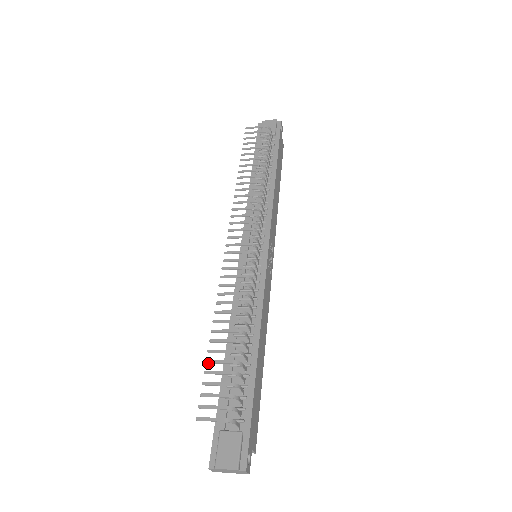
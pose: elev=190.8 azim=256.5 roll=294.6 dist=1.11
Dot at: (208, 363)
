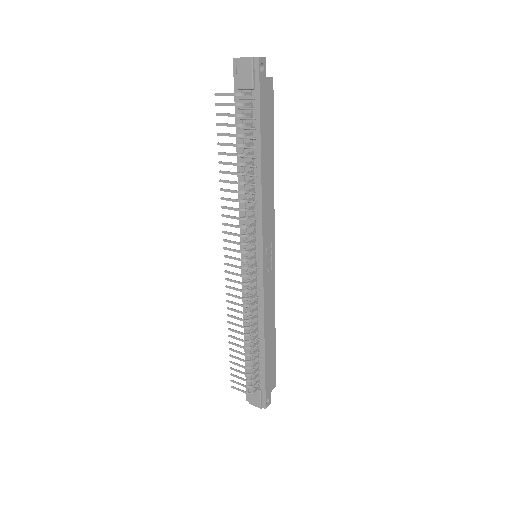
Dot at: (231, 356)
